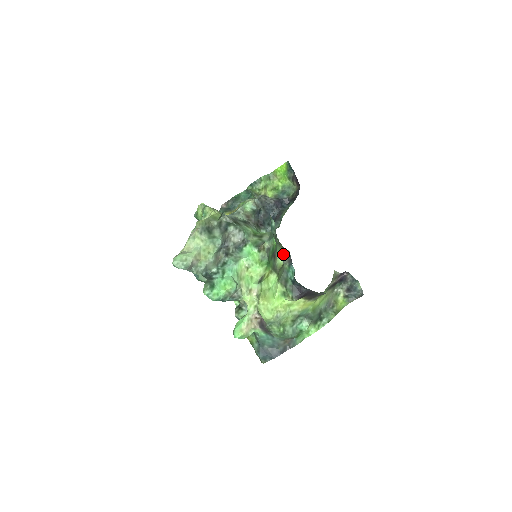
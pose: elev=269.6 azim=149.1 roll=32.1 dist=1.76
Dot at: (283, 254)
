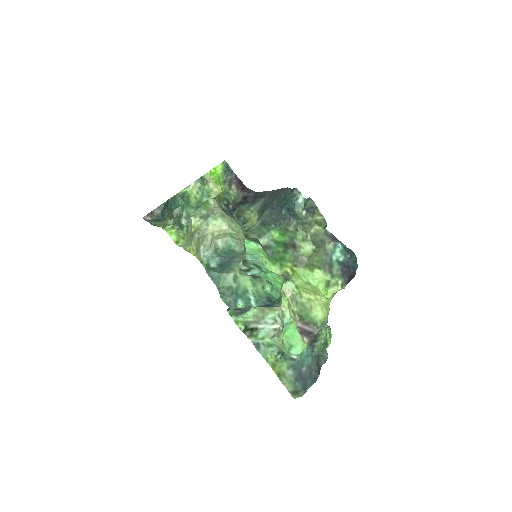
Dot at: (321, 233)
